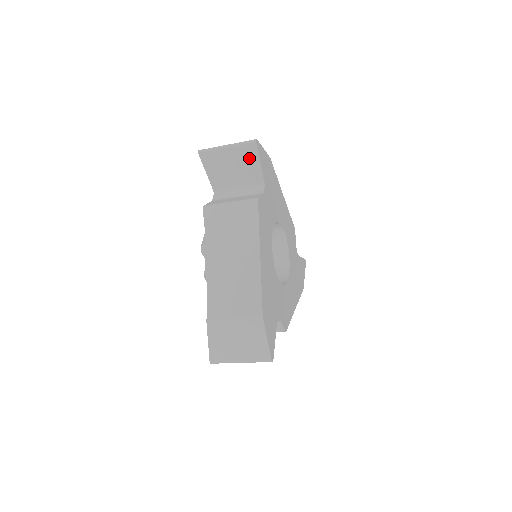
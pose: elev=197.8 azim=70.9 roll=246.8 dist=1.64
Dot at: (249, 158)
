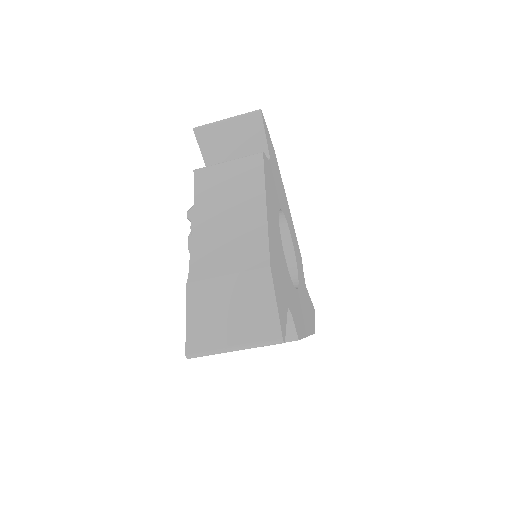
Dot at: (252, 129)
